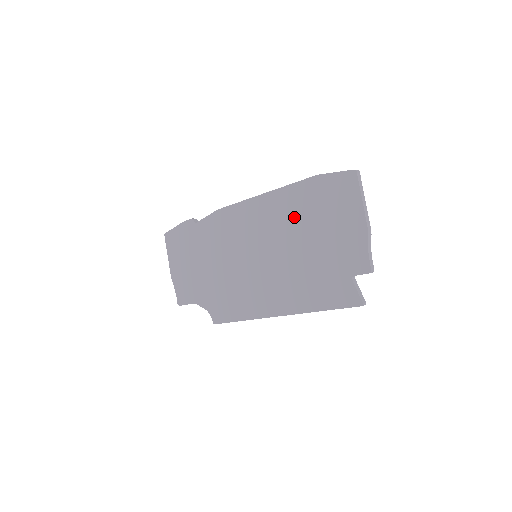
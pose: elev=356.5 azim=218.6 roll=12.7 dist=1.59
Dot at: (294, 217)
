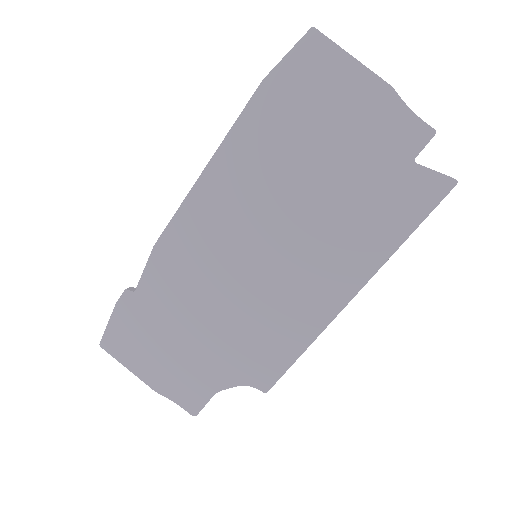
Dot at: (273, 159)
